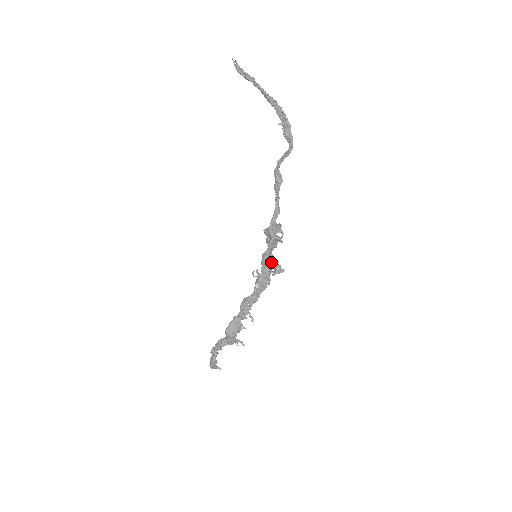
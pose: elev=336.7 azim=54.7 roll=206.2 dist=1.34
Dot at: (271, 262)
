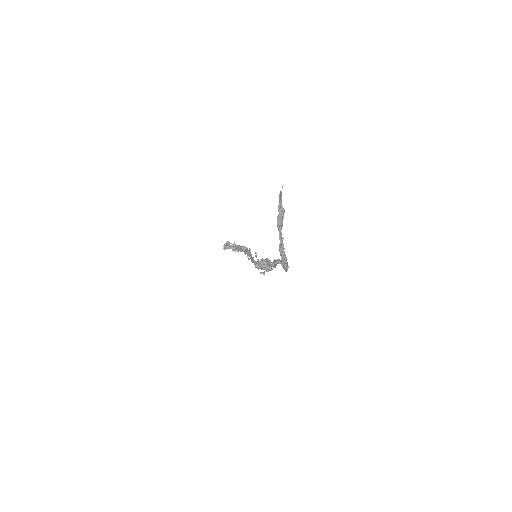
Dot at: (260, 268)
